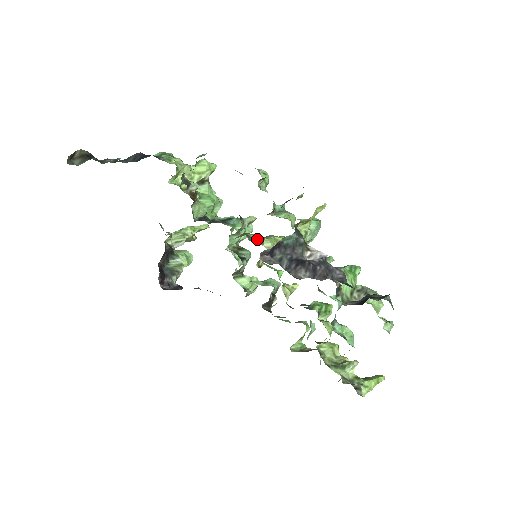
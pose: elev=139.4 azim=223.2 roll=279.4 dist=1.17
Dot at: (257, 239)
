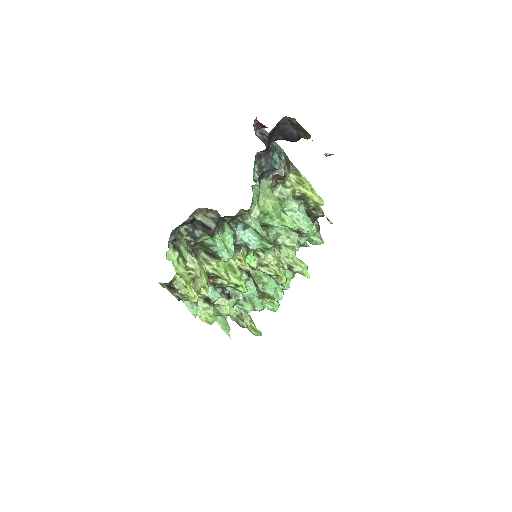
Dot at: occluded
